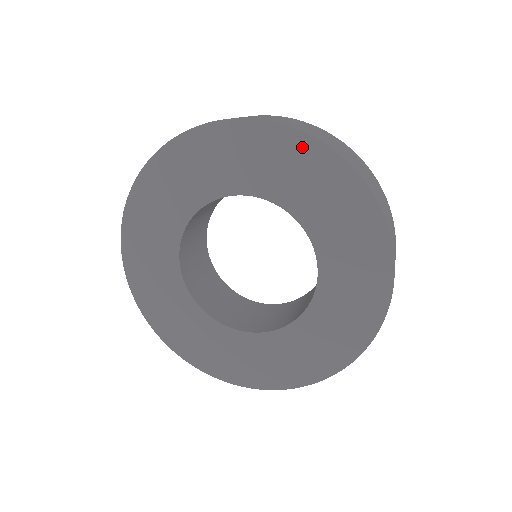
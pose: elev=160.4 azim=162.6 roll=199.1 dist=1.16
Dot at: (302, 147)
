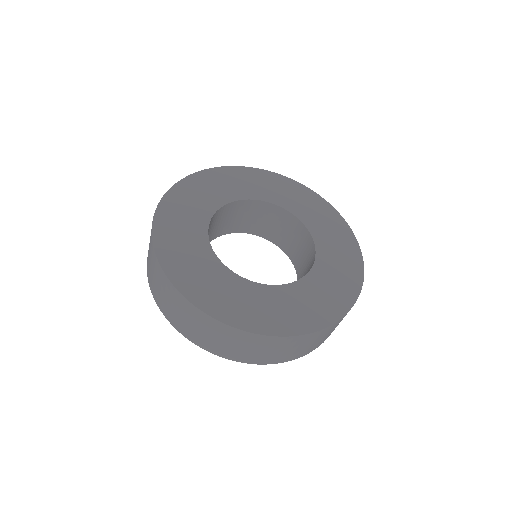
Dot at: (221, 173)
